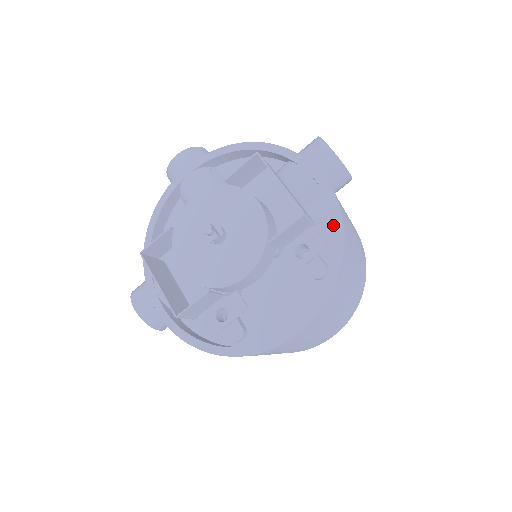
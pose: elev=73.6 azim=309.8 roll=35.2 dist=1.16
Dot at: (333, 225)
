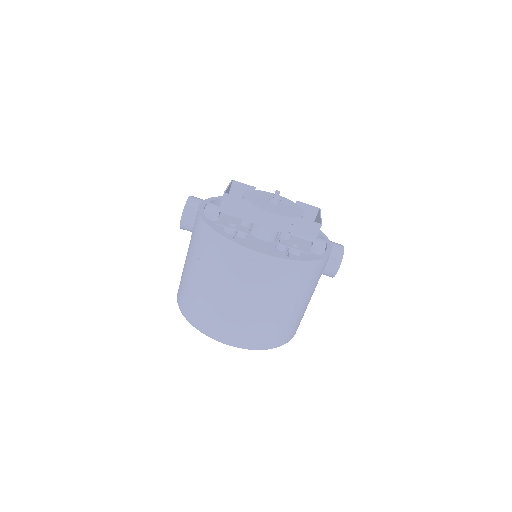
Dot at: occluded
